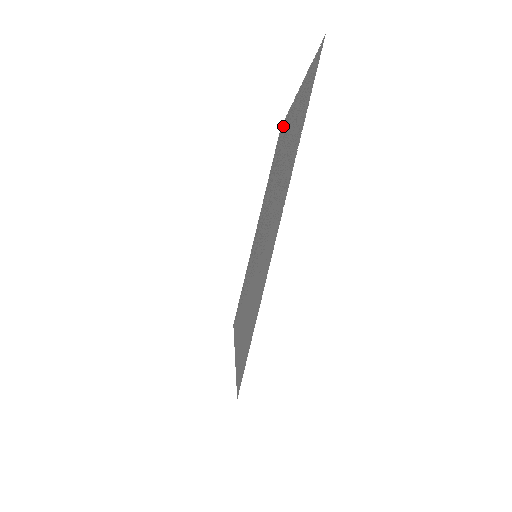
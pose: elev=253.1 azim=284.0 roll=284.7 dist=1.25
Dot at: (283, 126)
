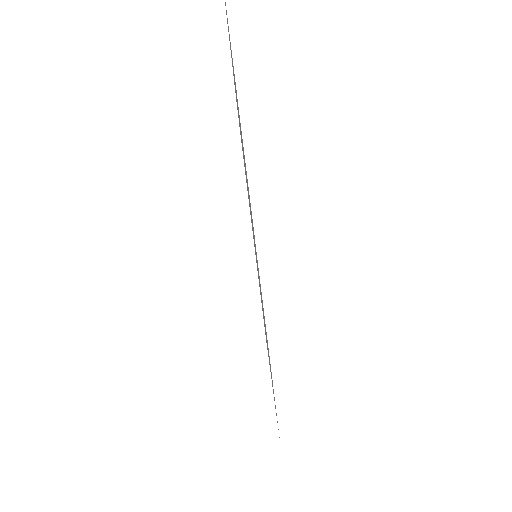
Dot at: occluded
